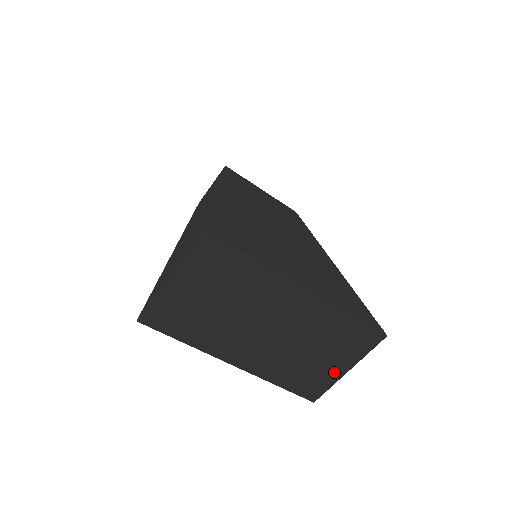
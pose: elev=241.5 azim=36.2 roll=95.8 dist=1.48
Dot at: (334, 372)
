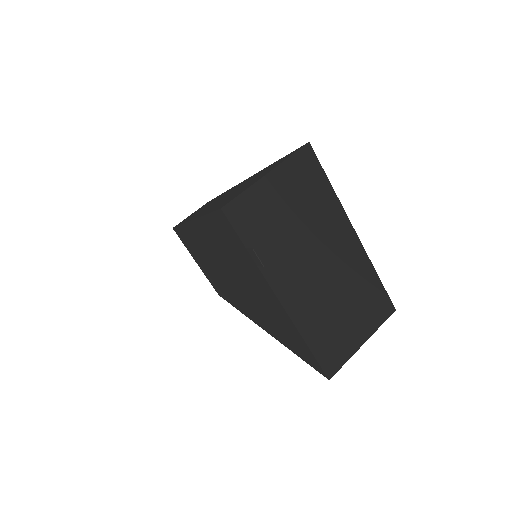
Dot at: (346, 350)
